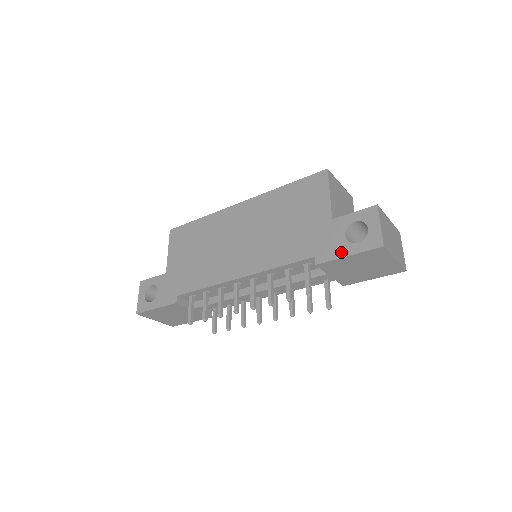
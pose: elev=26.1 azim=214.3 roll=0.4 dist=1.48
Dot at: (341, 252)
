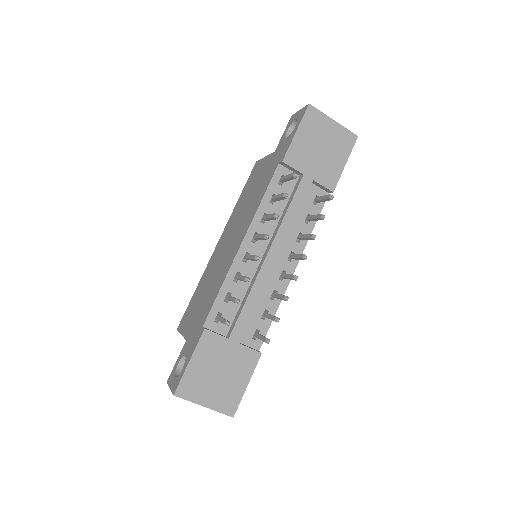
Dot at: (291, 139)
